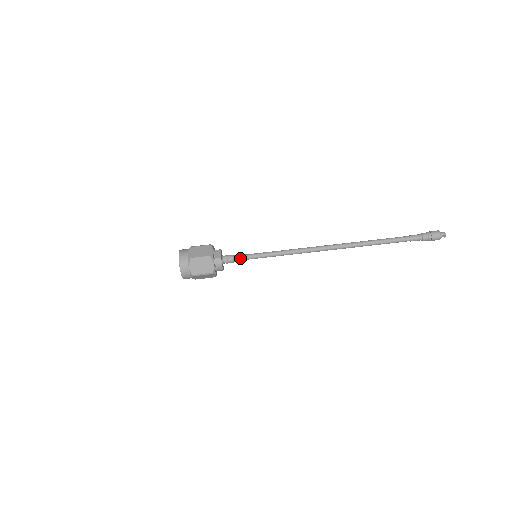
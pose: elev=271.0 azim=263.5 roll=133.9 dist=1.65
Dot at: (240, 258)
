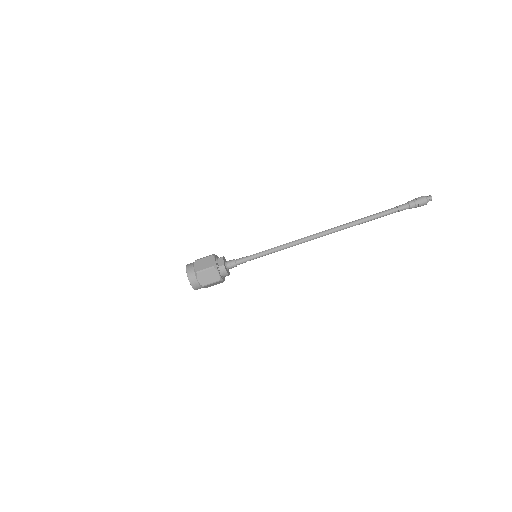
Dot at: (242, 261)
